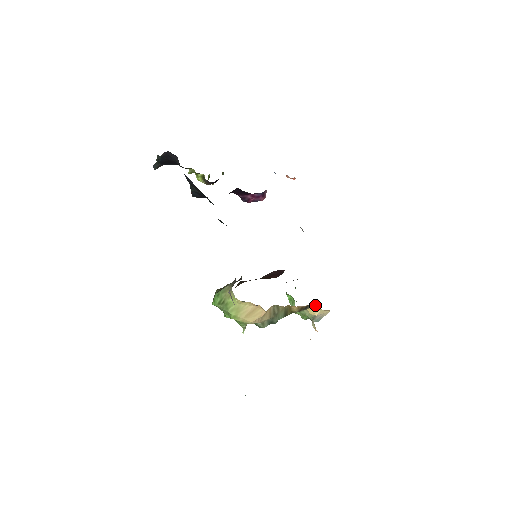
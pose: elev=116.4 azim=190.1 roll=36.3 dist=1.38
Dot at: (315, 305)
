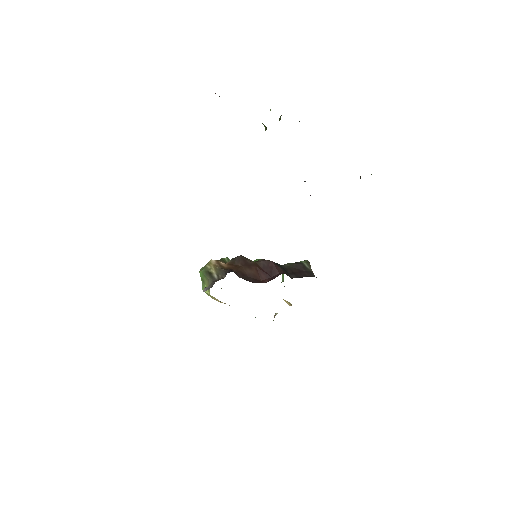
Dot at: (289, 302)
